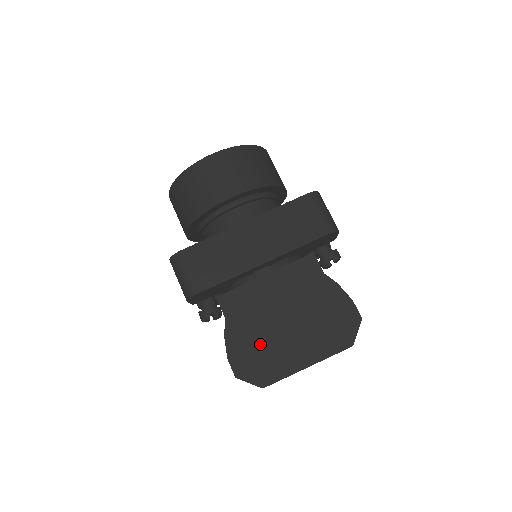
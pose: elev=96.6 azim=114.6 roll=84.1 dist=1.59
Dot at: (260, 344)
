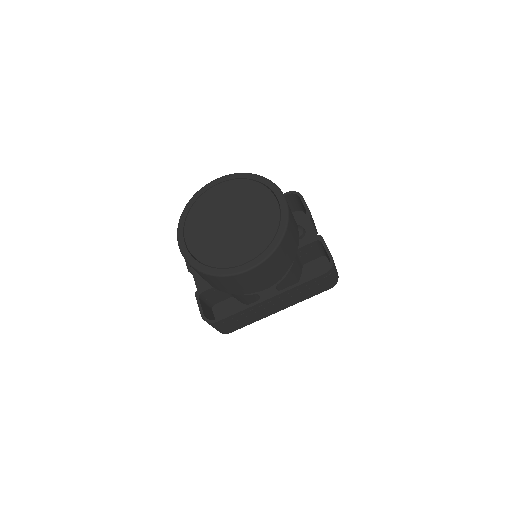
Dot at: occluded
